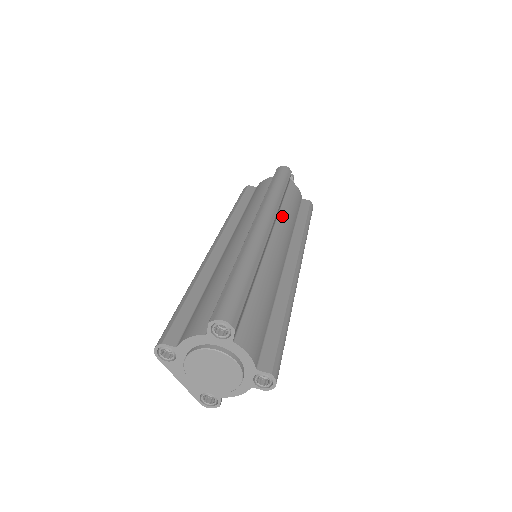
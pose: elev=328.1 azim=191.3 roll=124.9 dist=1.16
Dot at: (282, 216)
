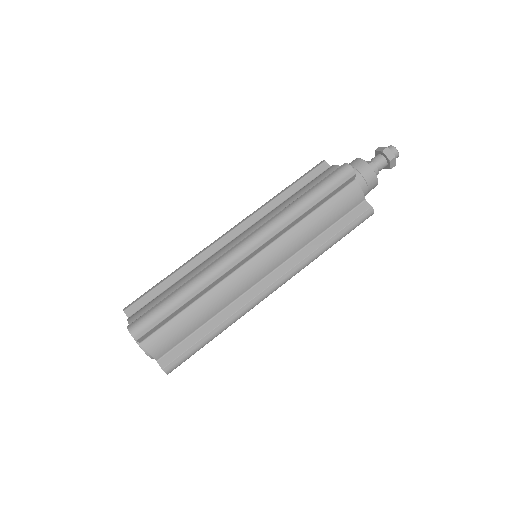
Dot at: (293, 232)
